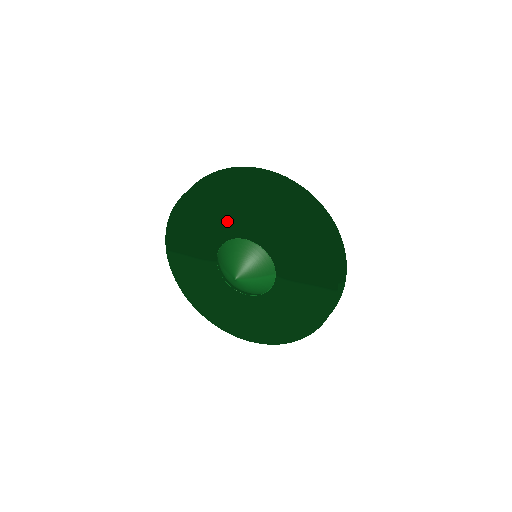
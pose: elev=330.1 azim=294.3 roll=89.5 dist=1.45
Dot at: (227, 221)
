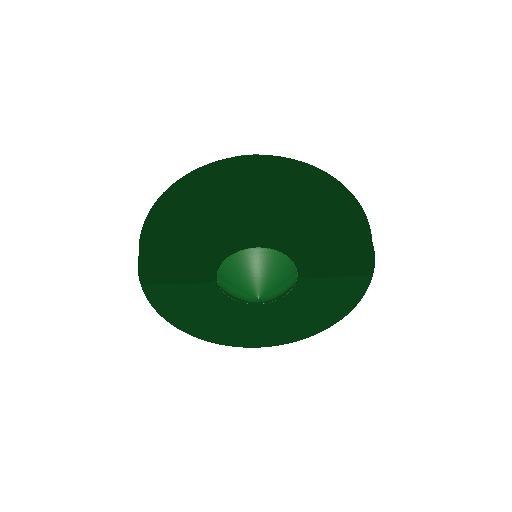
Dot at: (233, 234)
